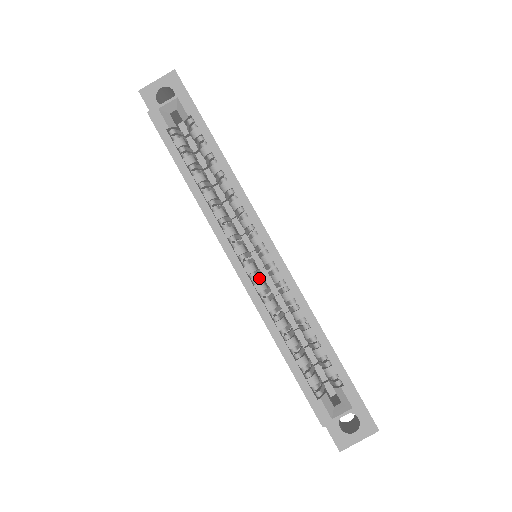
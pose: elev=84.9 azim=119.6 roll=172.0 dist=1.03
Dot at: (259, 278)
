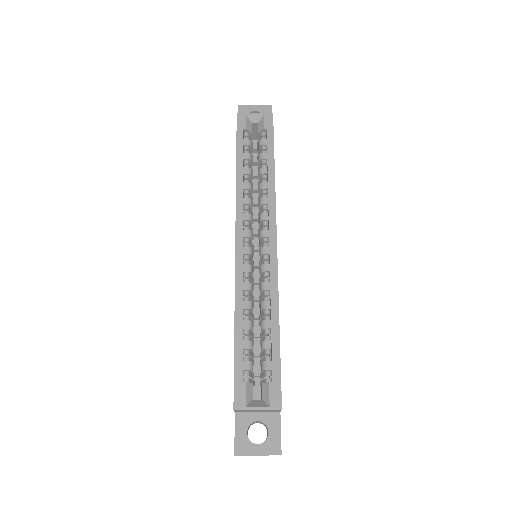
Dot at: (250, 263)
